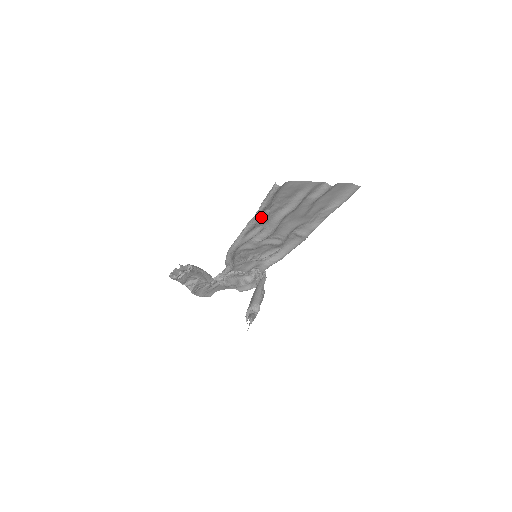
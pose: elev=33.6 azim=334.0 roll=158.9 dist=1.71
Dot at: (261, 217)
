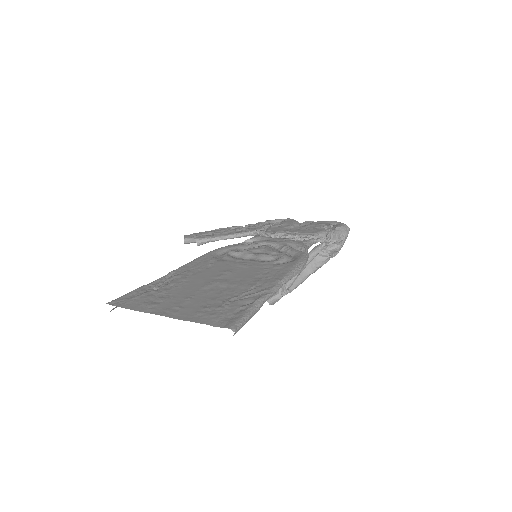
Dot at: (174, 276)
